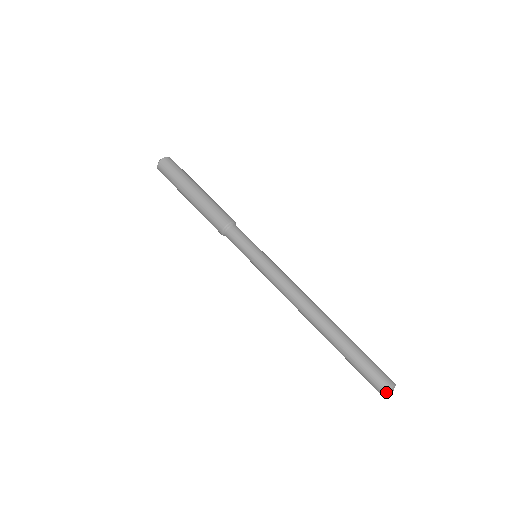
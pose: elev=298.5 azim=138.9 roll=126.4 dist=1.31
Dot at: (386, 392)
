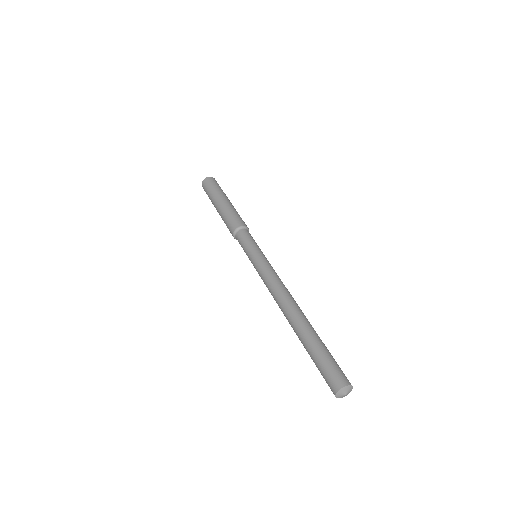
Dot at: (344, 385)
